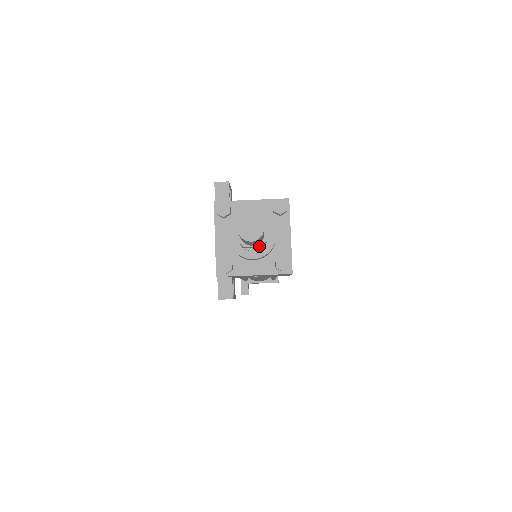
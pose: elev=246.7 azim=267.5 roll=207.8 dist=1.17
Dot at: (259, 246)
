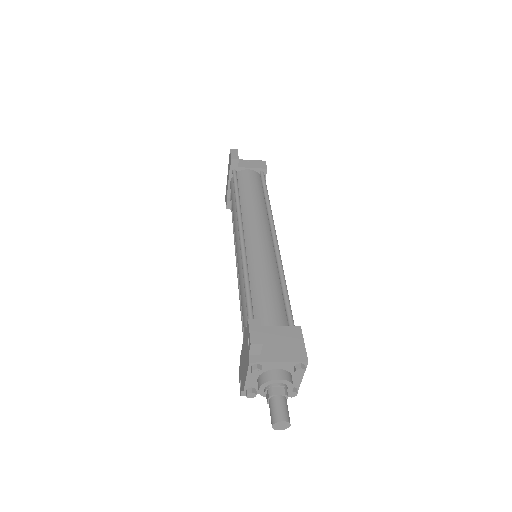
Dot at: occluded
